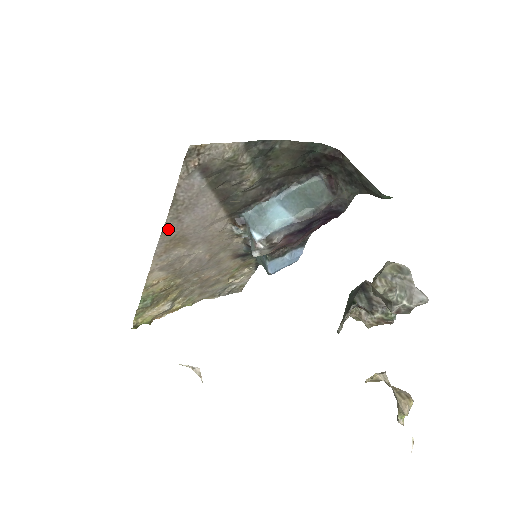
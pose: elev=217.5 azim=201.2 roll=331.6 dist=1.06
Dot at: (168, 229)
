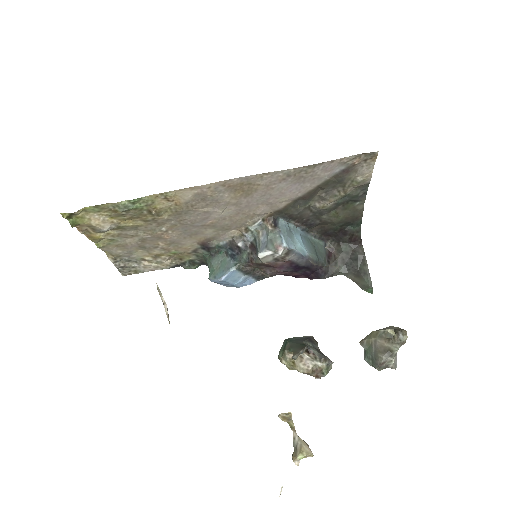
Dot at: (271, 176)
